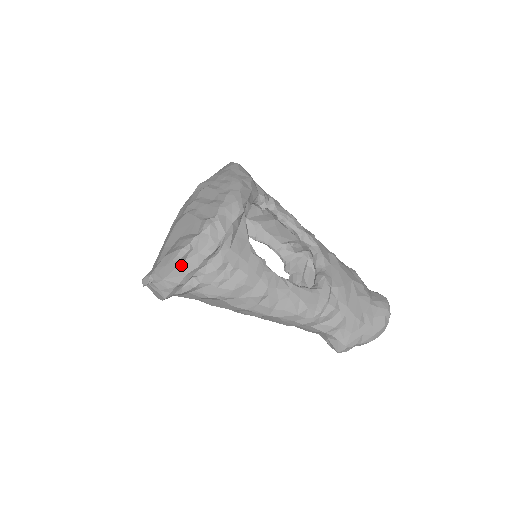
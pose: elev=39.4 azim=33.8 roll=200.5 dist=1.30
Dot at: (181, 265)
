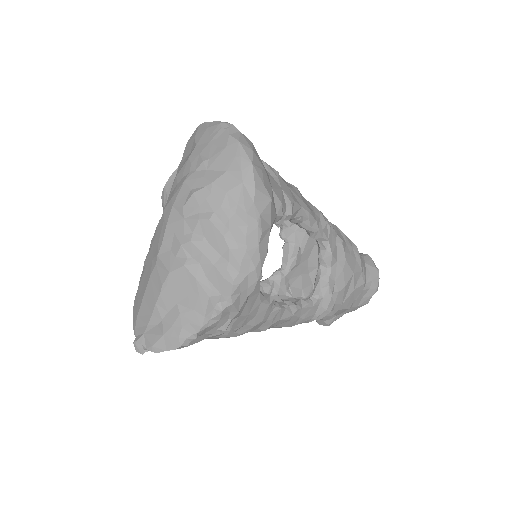
Dot at: occluded
